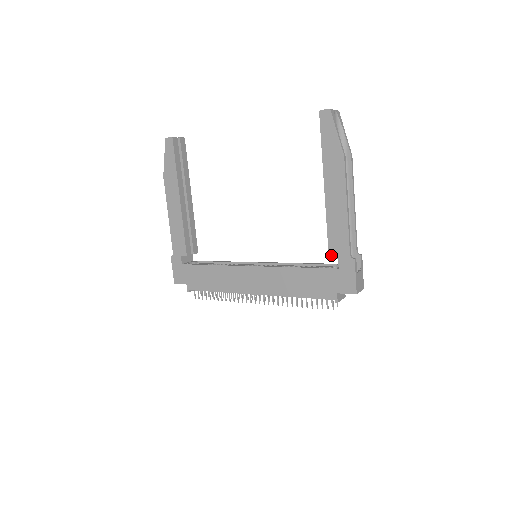
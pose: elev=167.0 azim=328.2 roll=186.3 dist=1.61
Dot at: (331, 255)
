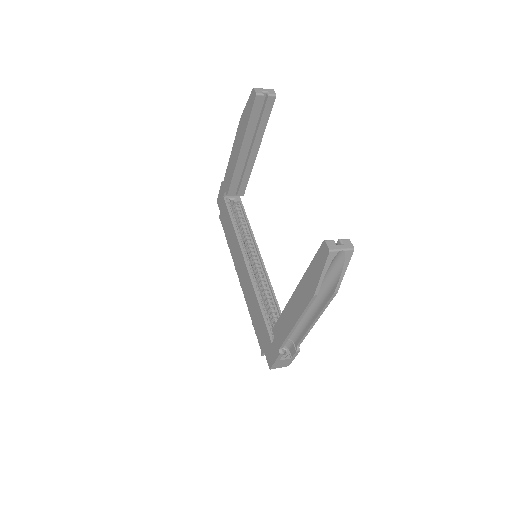
Dot at: (273, 331)
